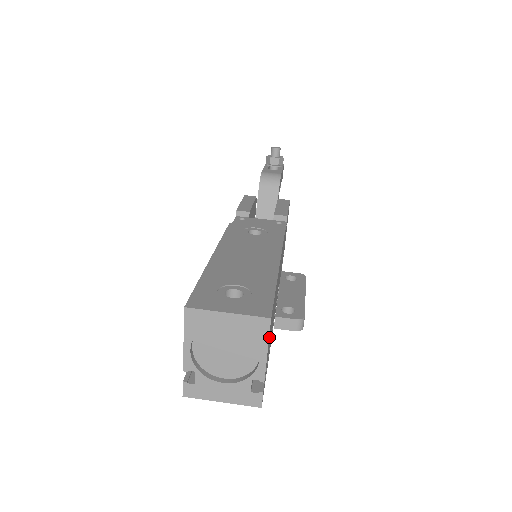
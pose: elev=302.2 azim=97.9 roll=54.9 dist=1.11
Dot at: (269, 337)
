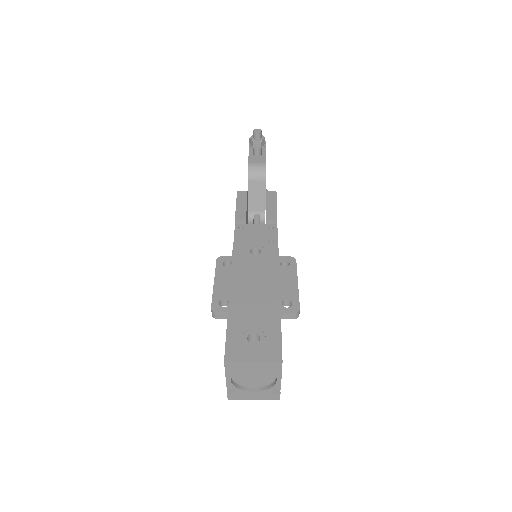
Dot at: occluded
